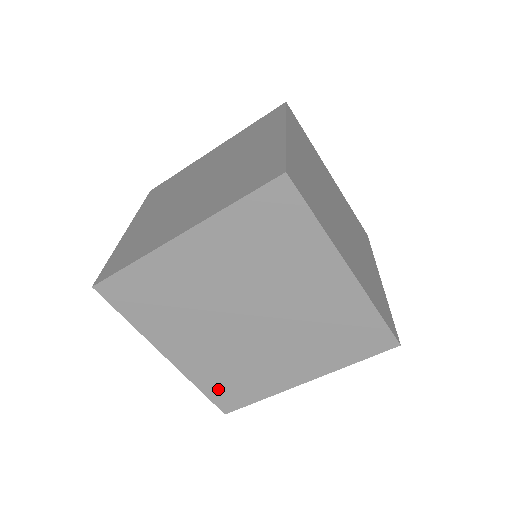
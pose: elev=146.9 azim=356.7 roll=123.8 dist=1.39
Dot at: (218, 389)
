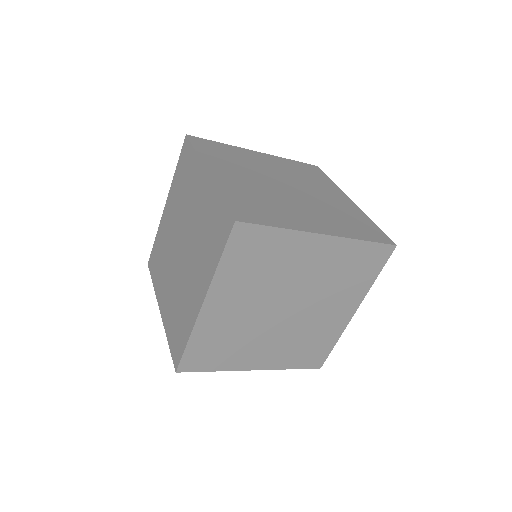
Dot at: (174, 338)
